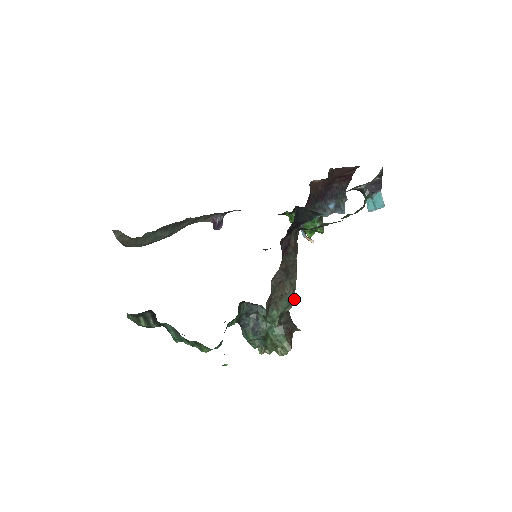
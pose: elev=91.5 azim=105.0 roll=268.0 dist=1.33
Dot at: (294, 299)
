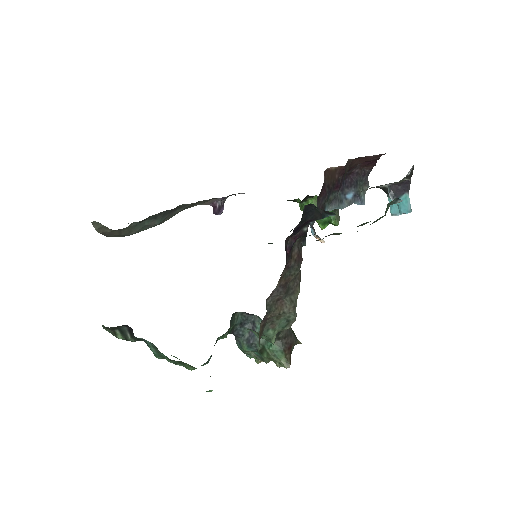
Dot at: (294, 318)
